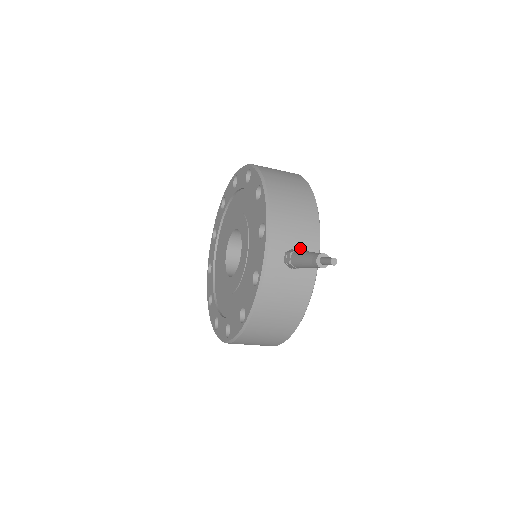
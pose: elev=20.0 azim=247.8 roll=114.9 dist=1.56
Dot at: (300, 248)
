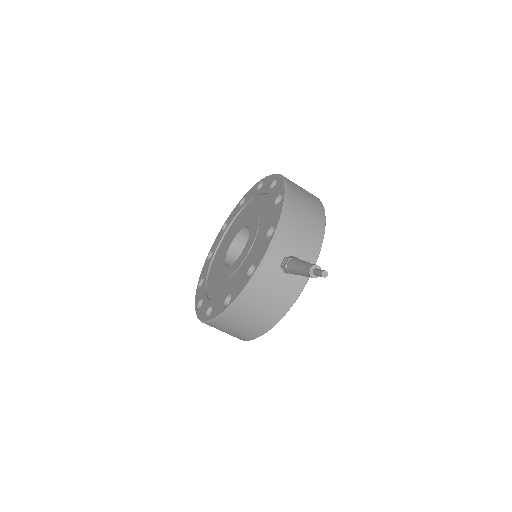
Dot at: occluded
